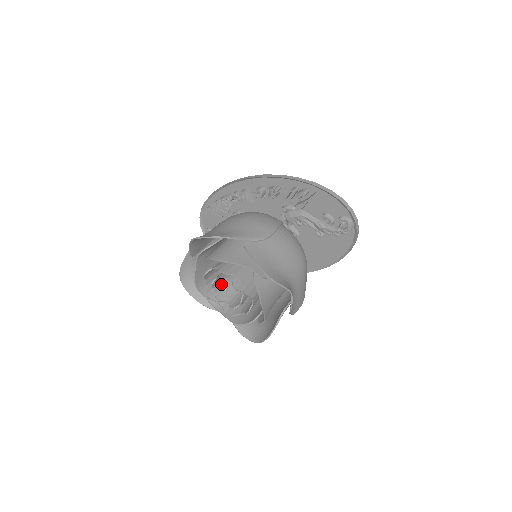
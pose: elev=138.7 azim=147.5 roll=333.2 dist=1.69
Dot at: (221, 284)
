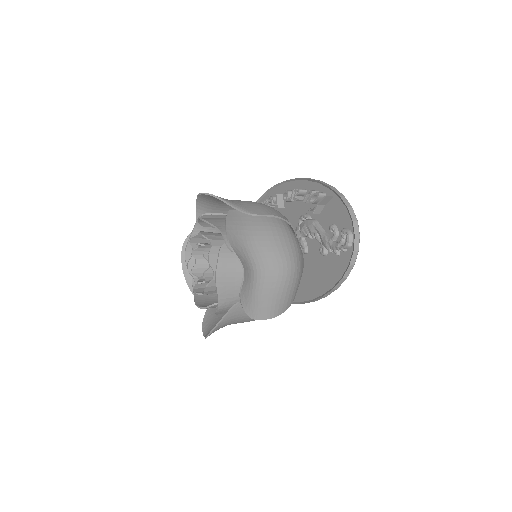
Dot at: (205, 261)
